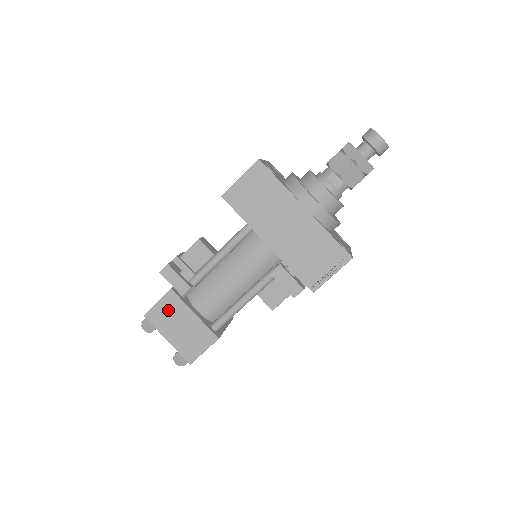
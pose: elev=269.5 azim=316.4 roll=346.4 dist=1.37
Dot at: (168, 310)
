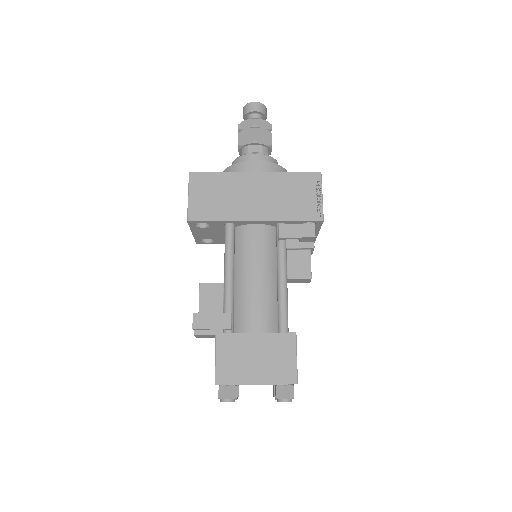
Dot at: (231, 355)
